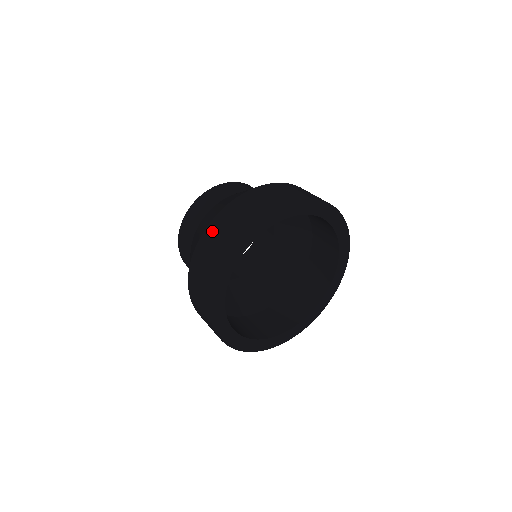
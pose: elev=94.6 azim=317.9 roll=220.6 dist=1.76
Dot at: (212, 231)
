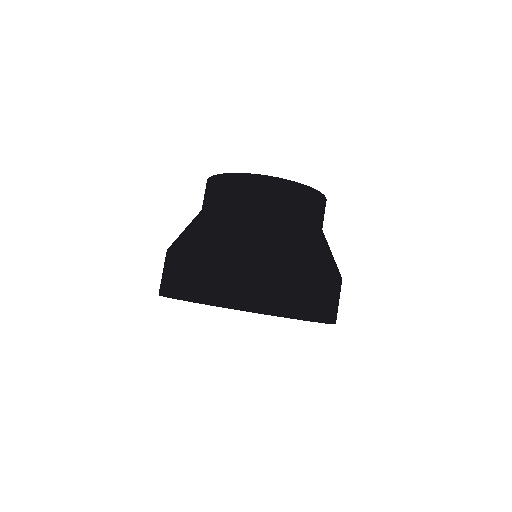
Dot at: (237, 267)
